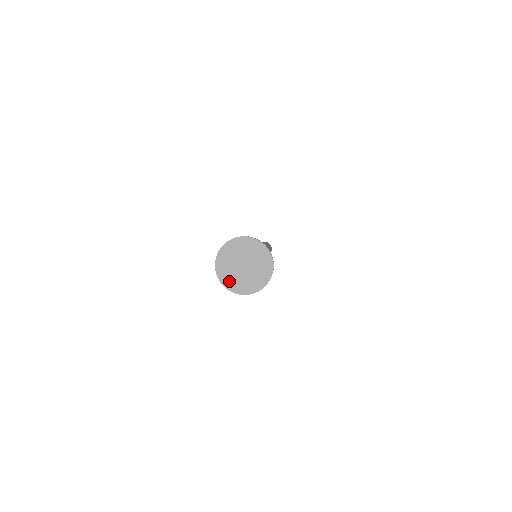
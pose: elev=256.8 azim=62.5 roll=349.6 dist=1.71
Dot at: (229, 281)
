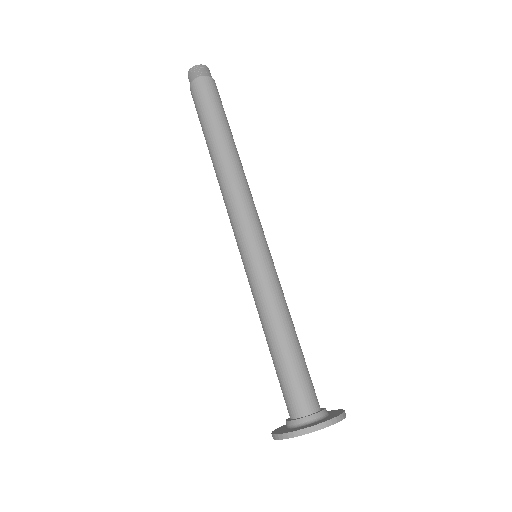
Dot at: occluded
